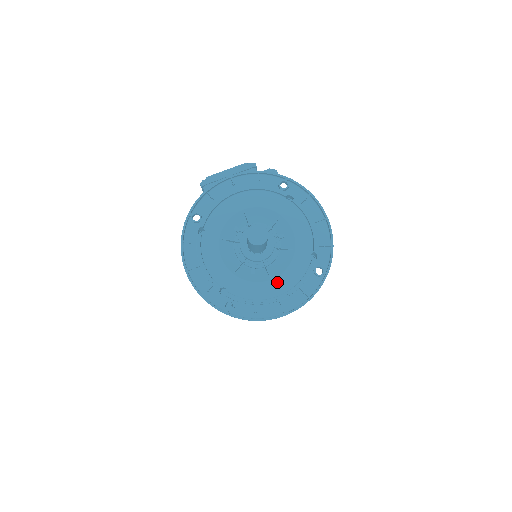
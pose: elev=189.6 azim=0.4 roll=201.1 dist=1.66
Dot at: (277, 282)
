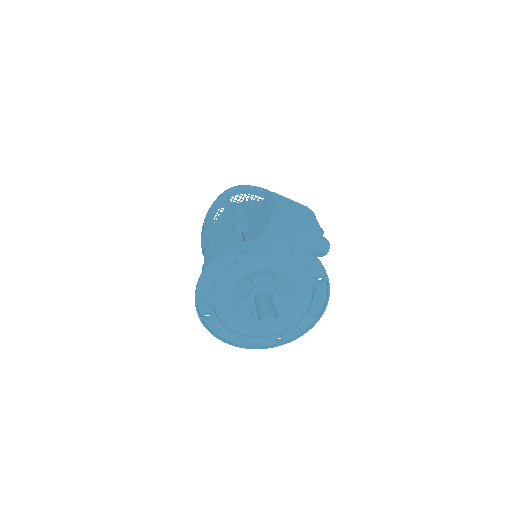
Dot at: (250, 326)
